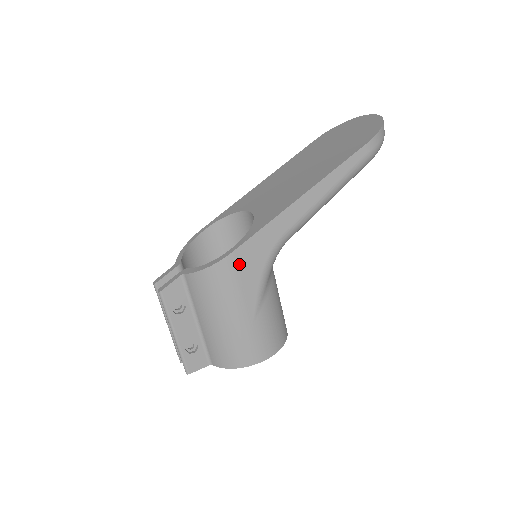
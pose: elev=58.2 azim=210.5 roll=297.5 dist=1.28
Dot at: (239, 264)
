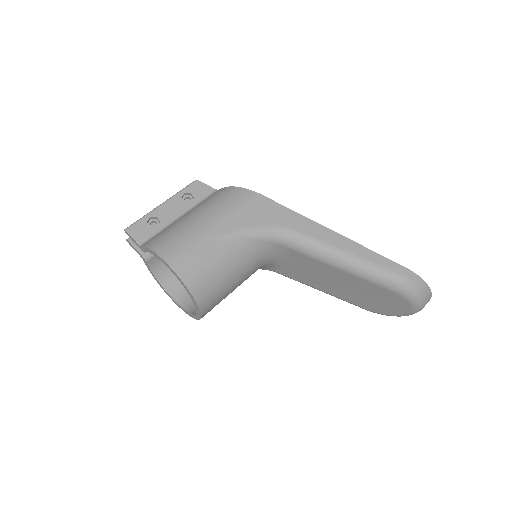
Dot at: (254, 203)
